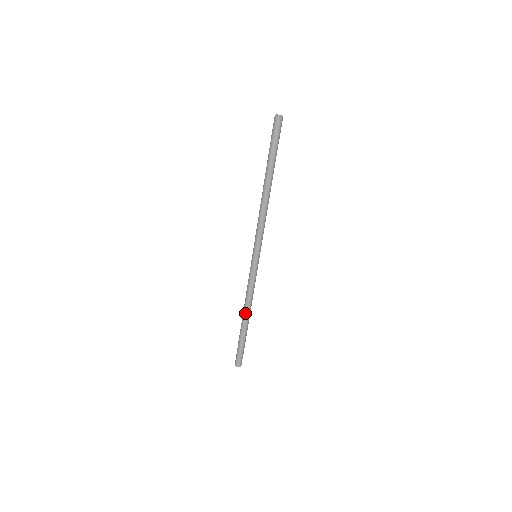
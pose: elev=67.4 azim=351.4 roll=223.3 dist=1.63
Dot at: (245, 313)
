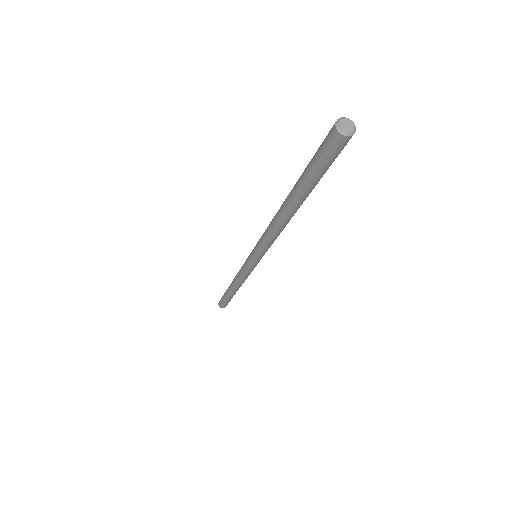
Dot at: occluded
